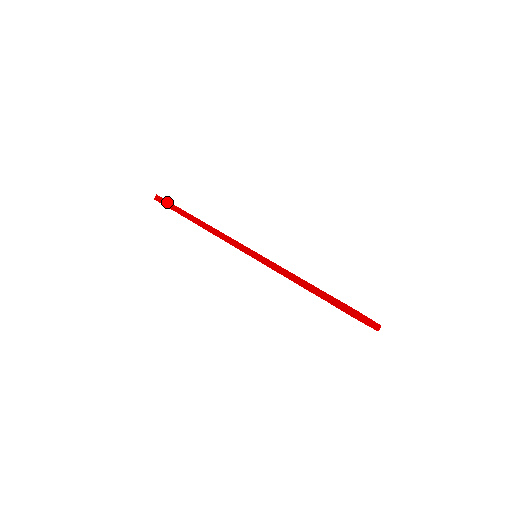
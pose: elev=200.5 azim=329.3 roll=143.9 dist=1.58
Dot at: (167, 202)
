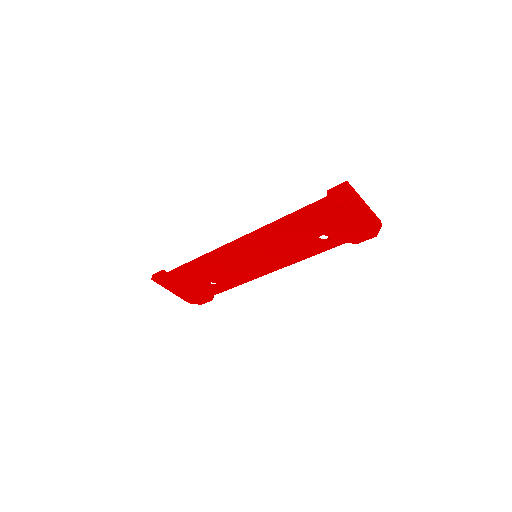
Dot at: (164, 271)
